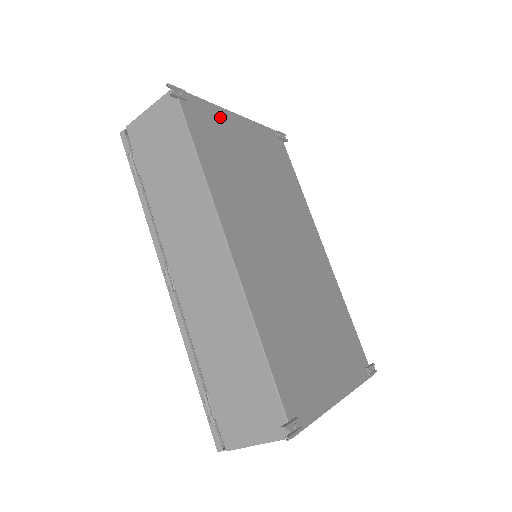
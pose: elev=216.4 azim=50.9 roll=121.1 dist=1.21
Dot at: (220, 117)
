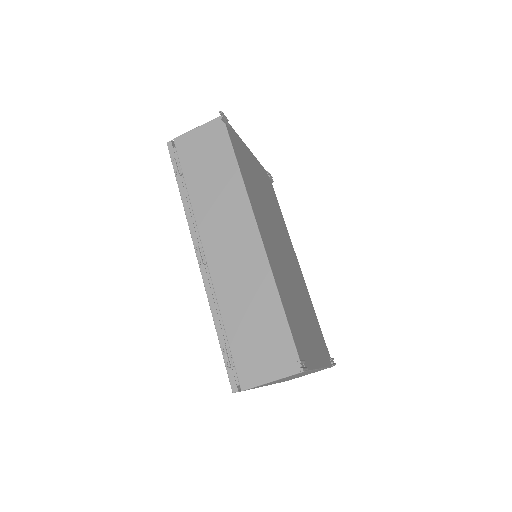
Dot at: (243, 146)
